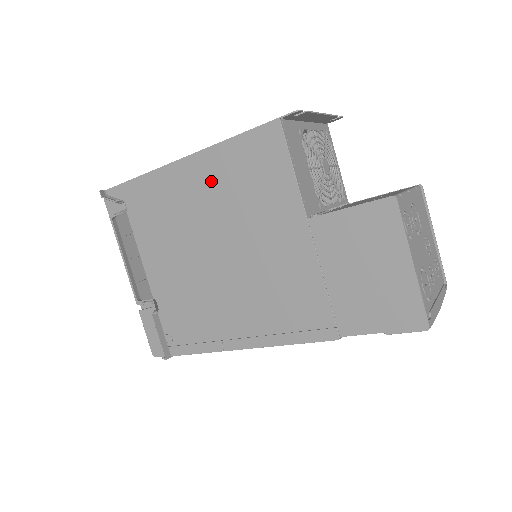
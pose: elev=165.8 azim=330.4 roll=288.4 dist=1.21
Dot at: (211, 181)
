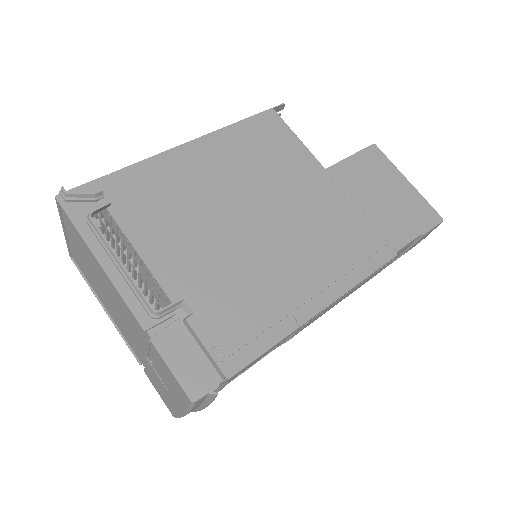
Dot at: (224, 157)
